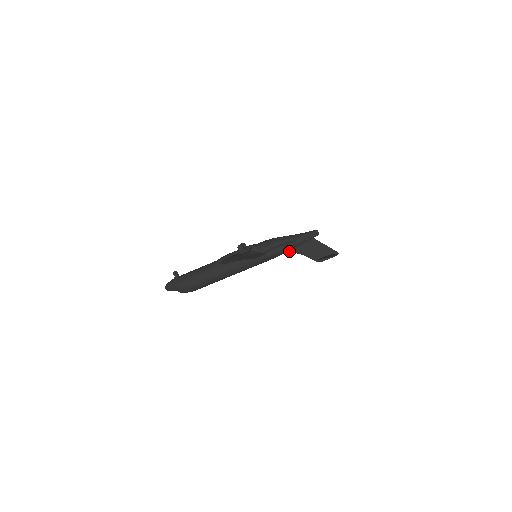
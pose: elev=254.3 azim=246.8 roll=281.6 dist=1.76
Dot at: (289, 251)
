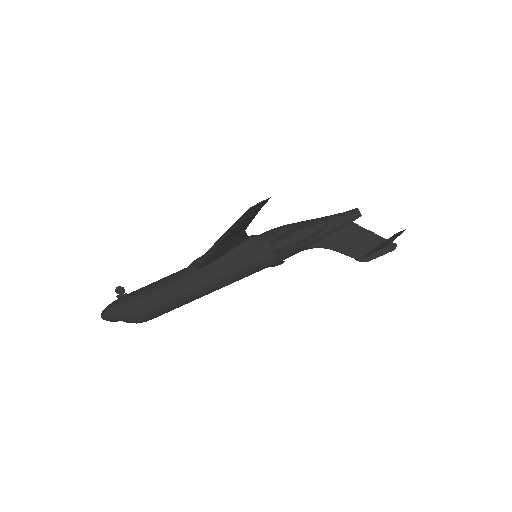
Dot at: (312, 245)
